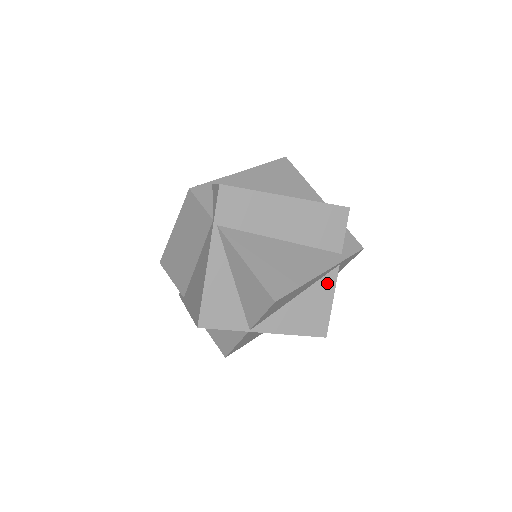
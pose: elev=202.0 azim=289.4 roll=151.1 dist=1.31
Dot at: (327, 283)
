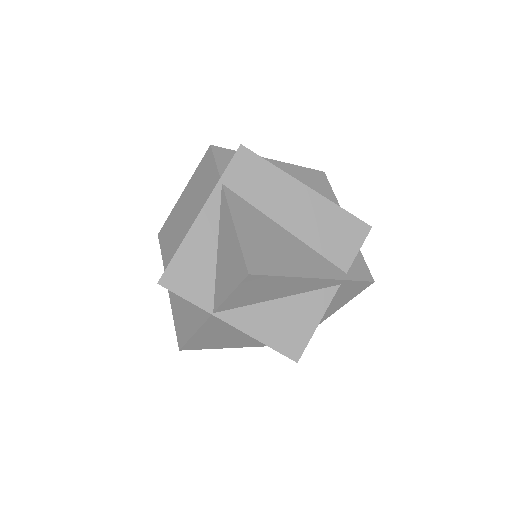
Dot at: (319, 299)
